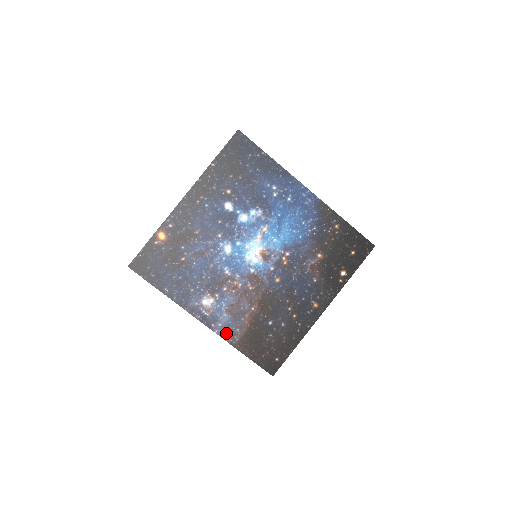
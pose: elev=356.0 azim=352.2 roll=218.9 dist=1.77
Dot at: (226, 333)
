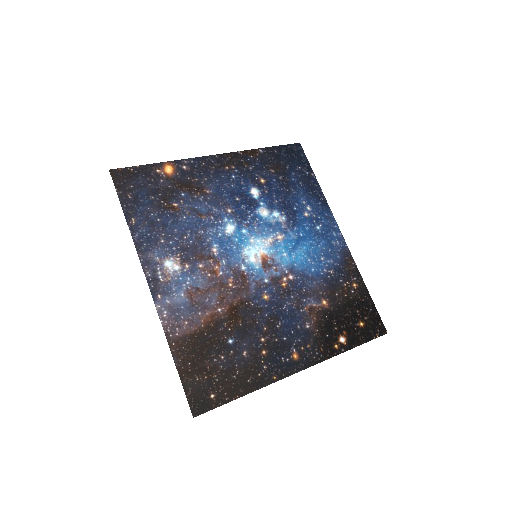
Dot at: (169, 317)
